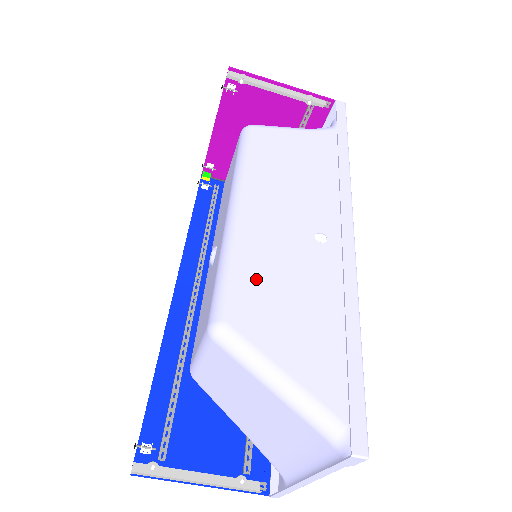
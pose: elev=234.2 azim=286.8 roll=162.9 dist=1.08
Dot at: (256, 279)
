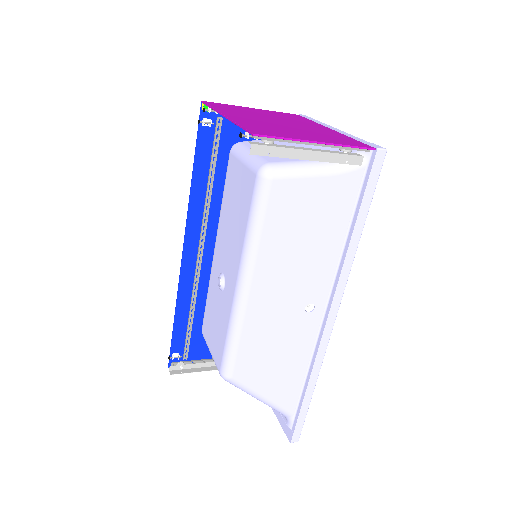
Dot at: (255, 348)
